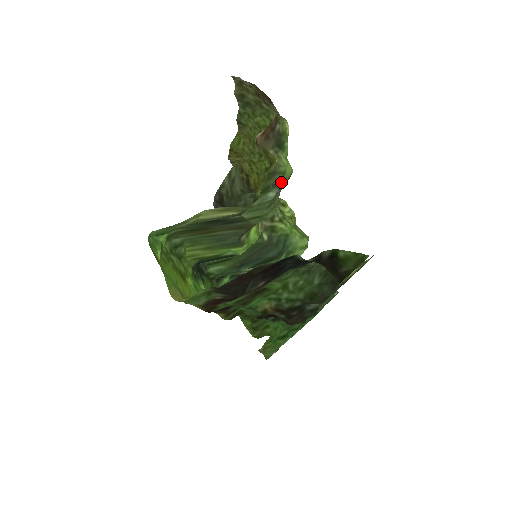
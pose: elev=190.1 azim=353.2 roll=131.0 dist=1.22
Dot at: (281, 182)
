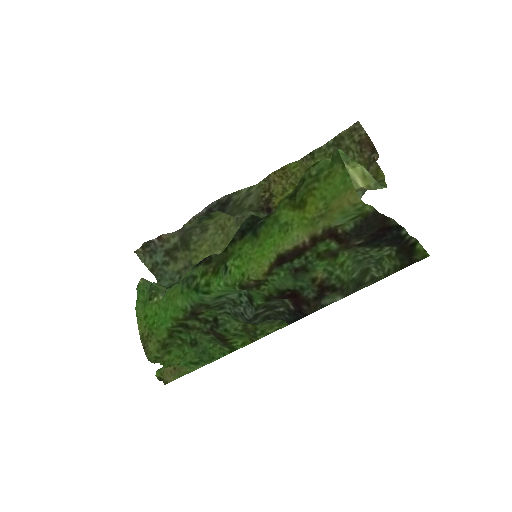
Dot at: occluded
